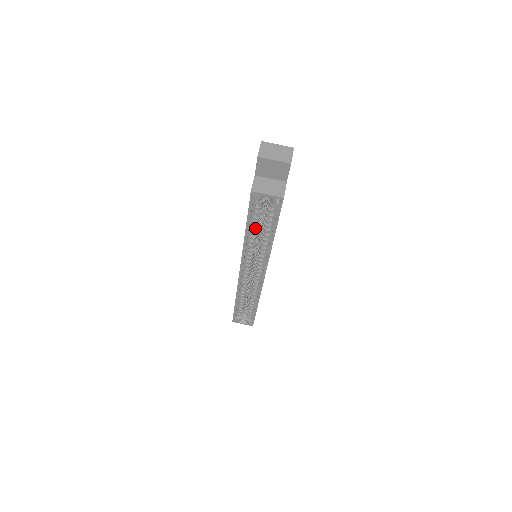
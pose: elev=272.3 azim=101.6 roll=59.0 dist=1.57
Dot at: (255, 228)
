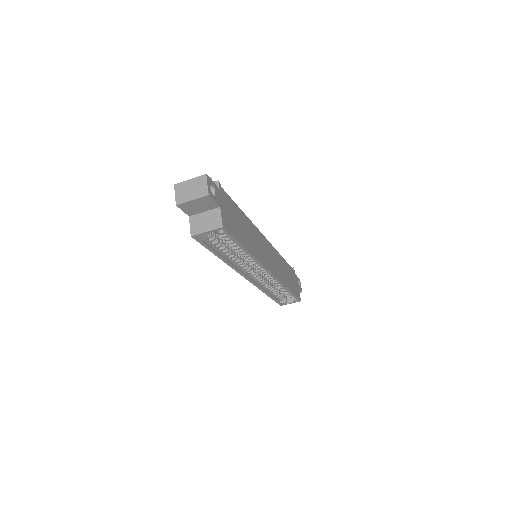
Dot at: (226, 251)
